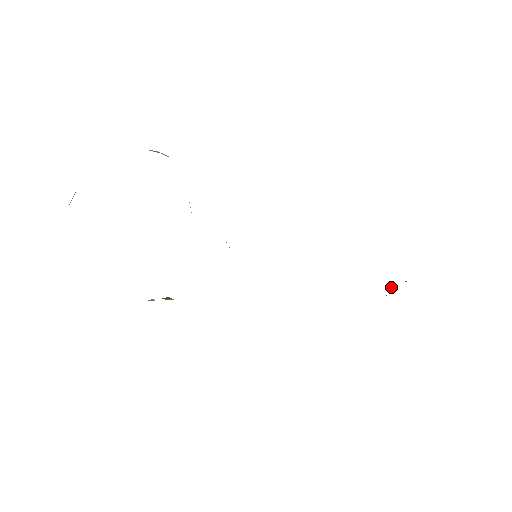
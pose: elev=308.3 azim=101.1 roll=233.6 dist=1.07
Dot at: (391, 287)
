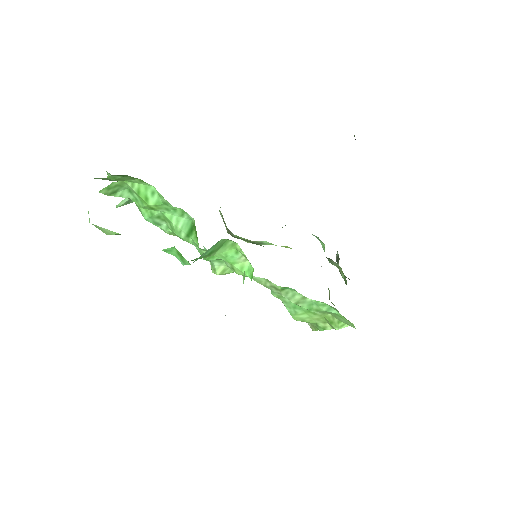
Dot at: (337, 259)
